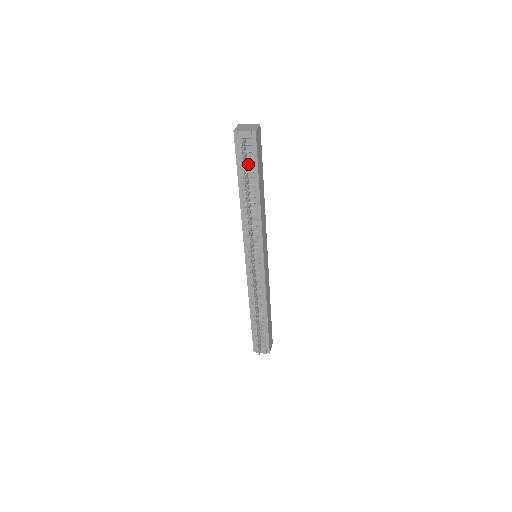
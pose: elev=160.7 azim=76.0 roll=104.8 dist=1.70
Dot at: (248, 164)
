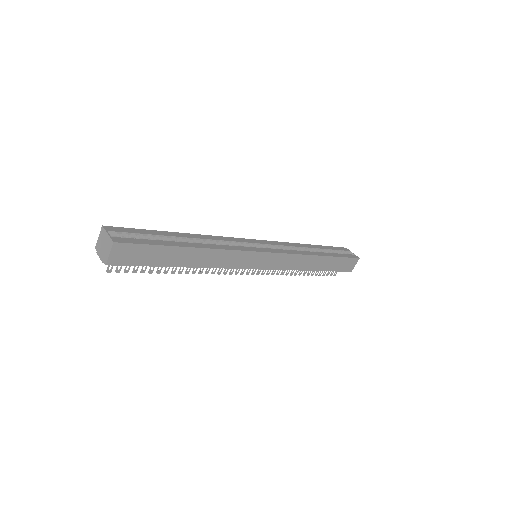
Dot at: occluded
